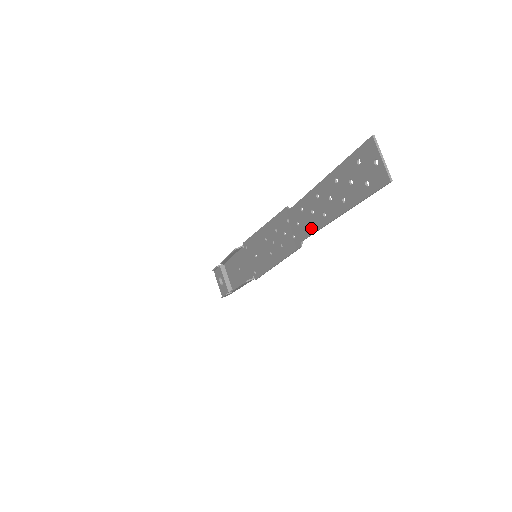
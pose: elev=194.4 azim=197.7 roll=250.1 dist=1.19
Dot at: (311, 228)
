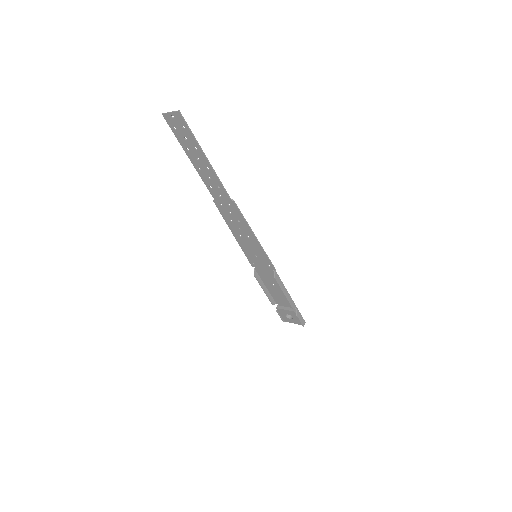
Dot at: (219, 185)
